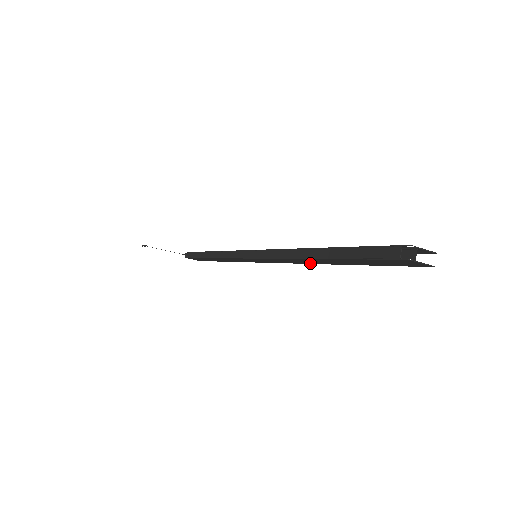
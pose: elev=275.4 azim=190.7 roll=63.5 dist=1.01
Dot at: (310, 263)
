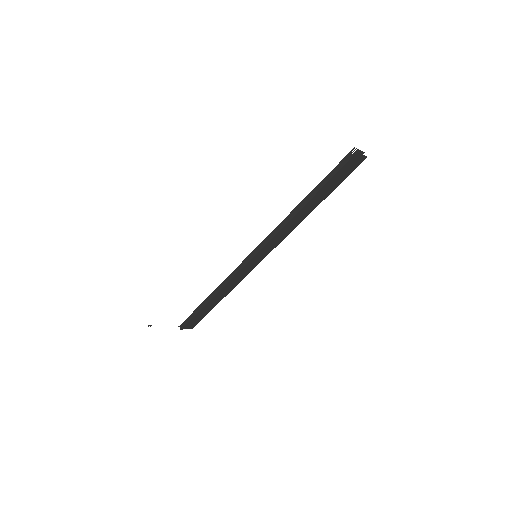
Dot at: (299, 223)
